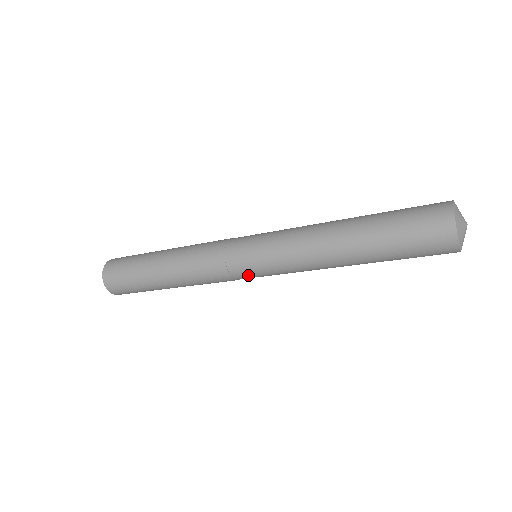
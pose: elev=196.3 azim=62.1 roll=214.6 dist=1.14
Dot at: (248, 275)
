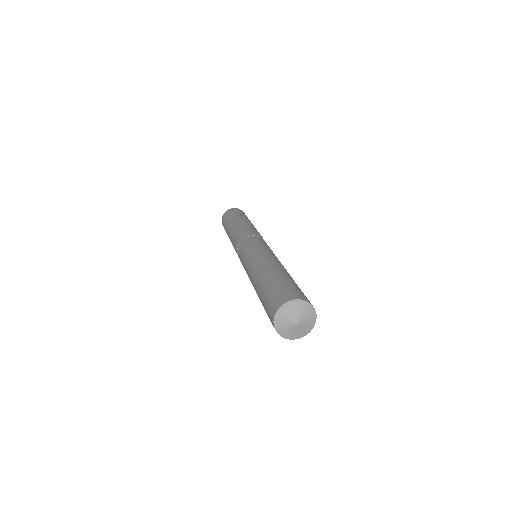
Dot at: occluded
